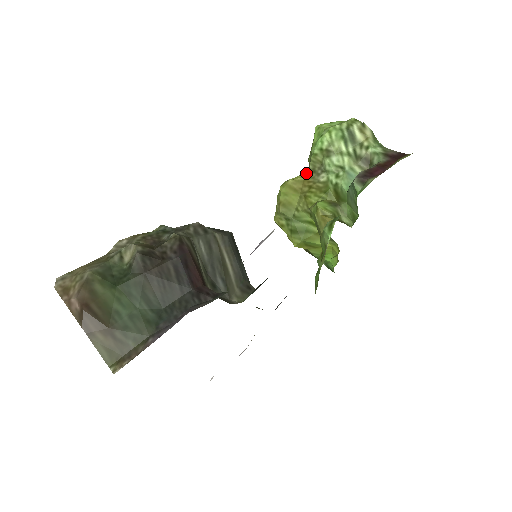
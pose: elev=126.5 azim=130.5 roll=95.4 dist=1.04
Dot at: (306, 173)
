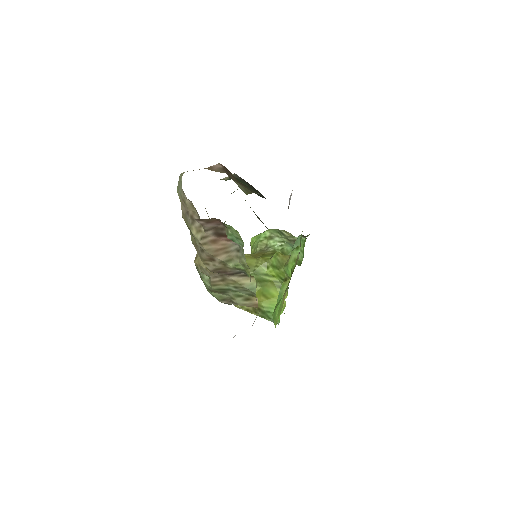
Dot at: (255, 253)
